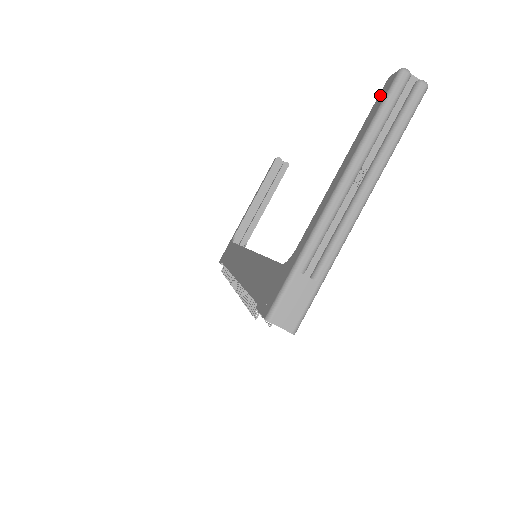
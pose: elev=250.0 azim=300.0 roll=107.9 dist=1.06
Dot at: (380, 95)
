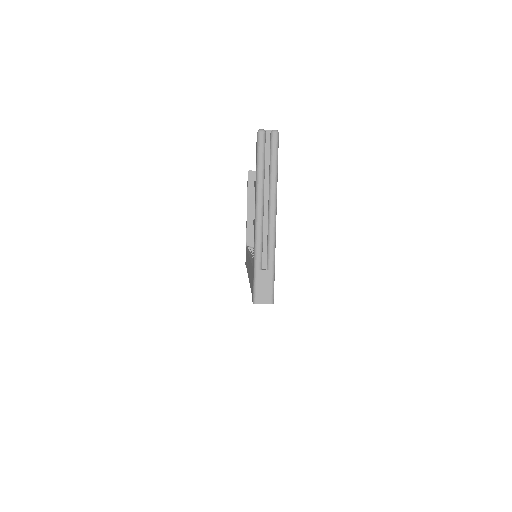
Dot at: (256, 148)
